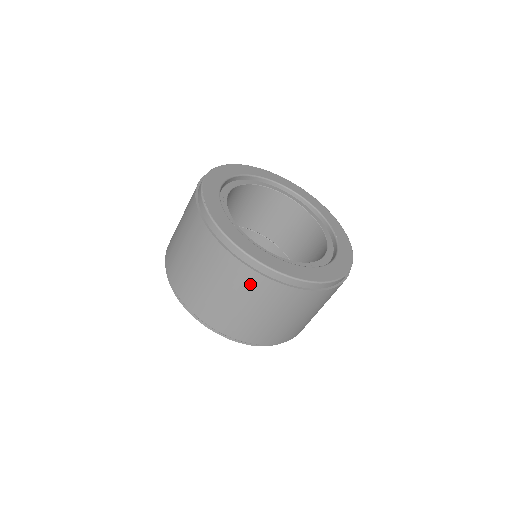
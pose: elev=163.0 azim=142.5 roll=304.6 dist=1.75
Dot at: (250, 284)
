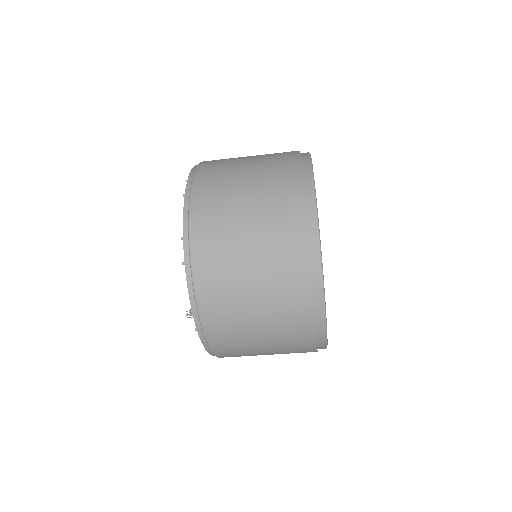
Dot at: (297, 342)
